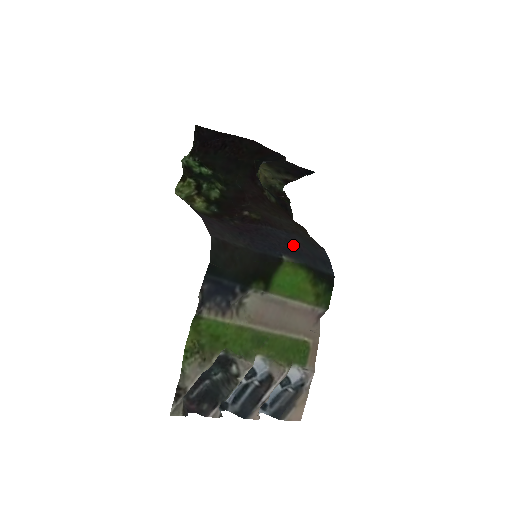
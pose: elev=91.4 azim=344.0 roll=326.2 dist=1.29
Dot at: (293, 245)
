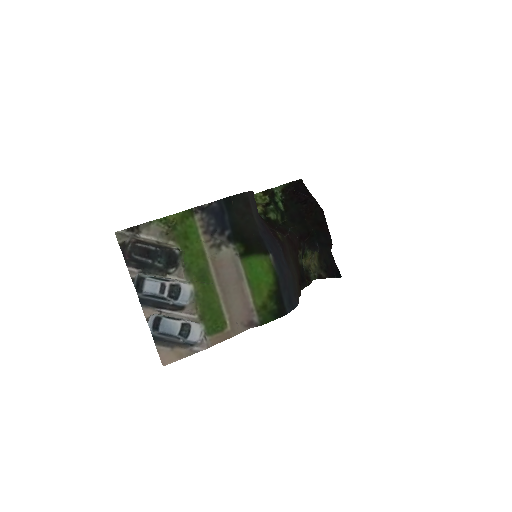
Dot at: (283, 267)
